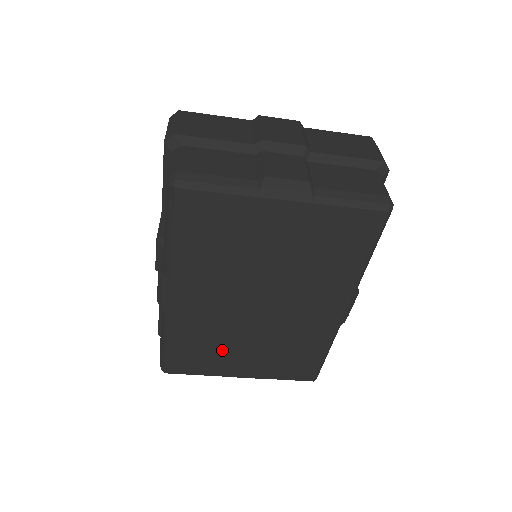
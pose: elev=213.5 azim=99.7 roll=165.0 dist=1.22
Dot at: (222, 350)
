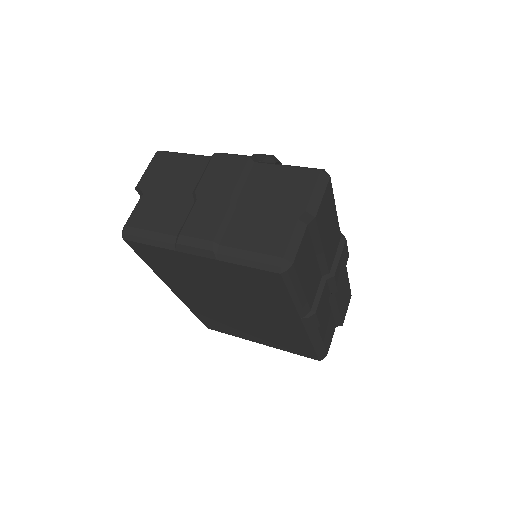
Dot at: (233, 326)
